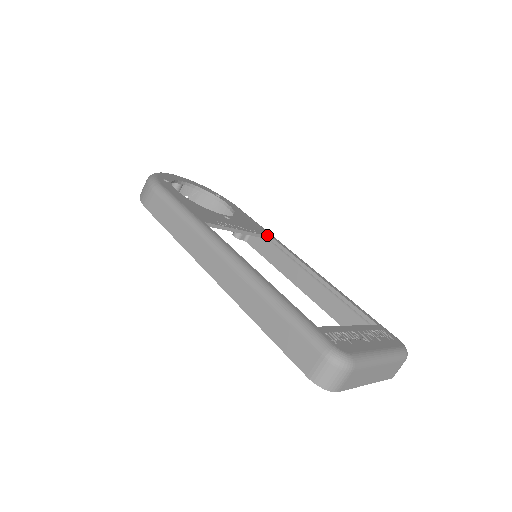
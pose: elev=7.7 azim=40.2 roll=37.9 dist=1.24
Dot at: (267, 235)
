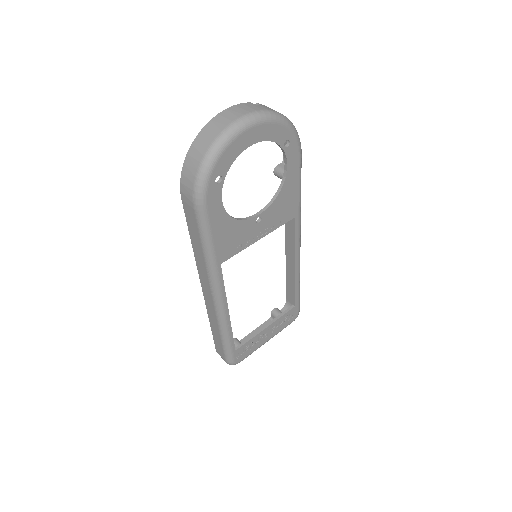
Dot at: (291, 219)
